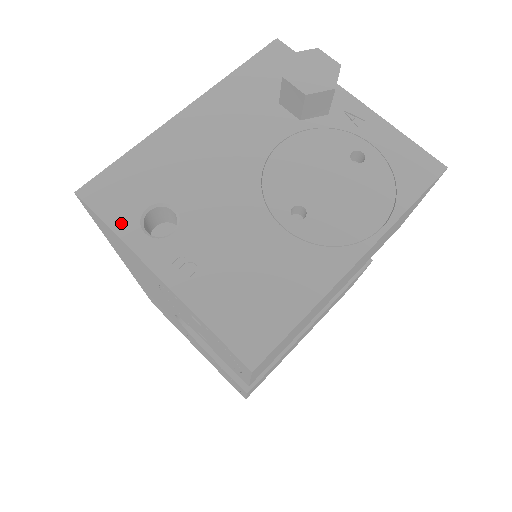
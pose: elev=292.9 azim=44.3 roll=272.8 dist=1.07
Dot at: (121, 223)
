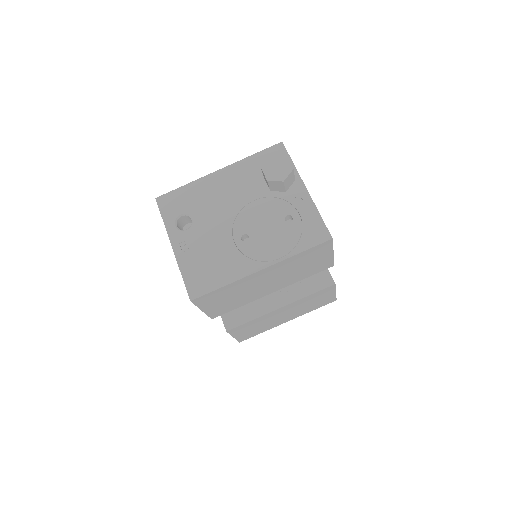
Dot at: (168, 218)
